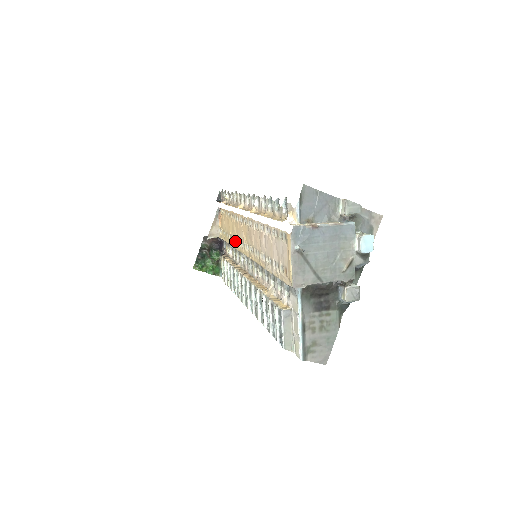
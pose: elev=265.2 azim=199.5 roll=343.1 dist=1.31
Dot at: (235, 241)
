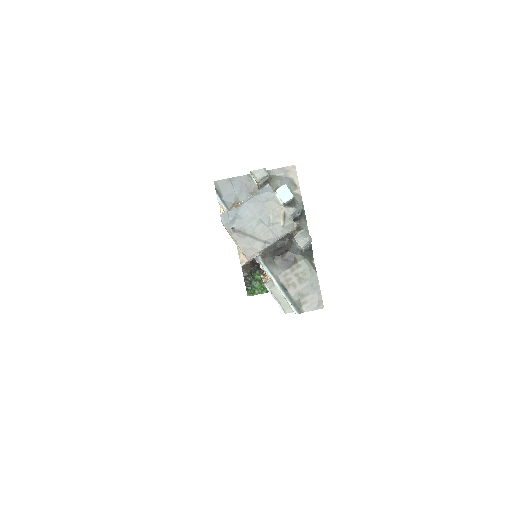
Dot at: occluded
